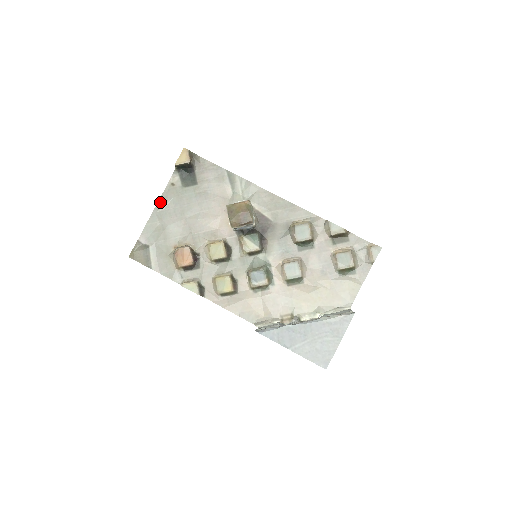
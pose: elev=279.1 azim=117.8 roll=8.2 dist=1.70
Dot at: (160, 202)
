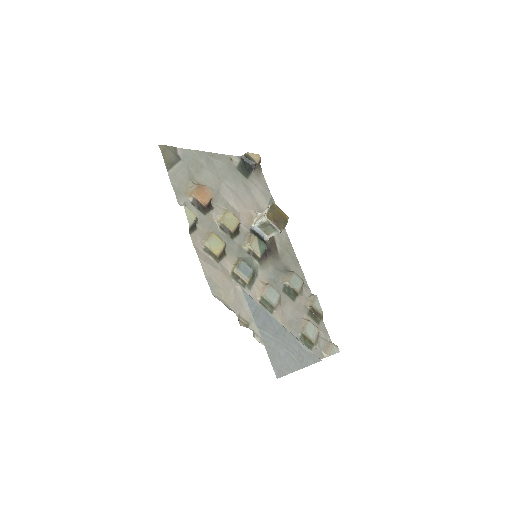
Dot at: (214, 154)
